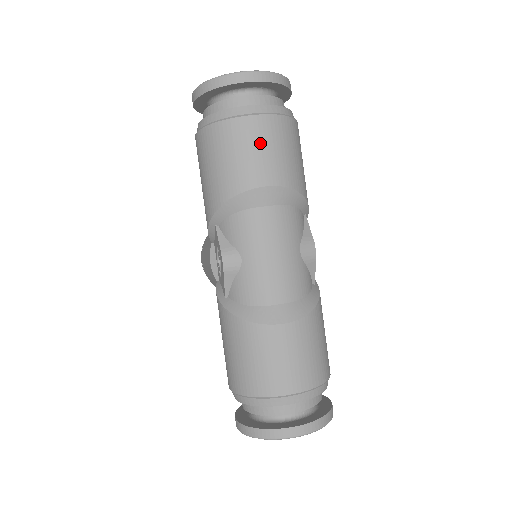
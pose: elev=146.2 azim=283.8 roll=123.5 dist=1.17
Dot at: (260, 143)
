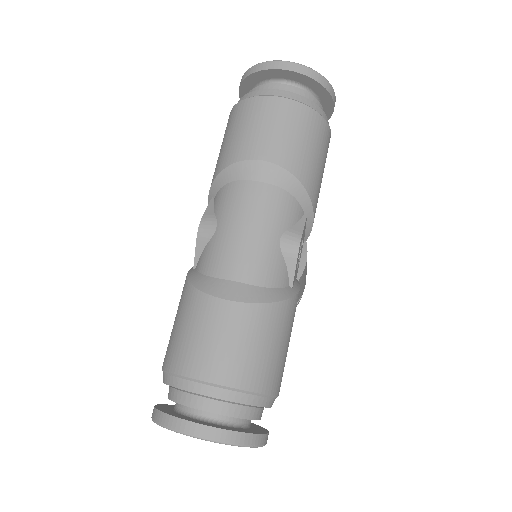
Dot at: (271, 121)
